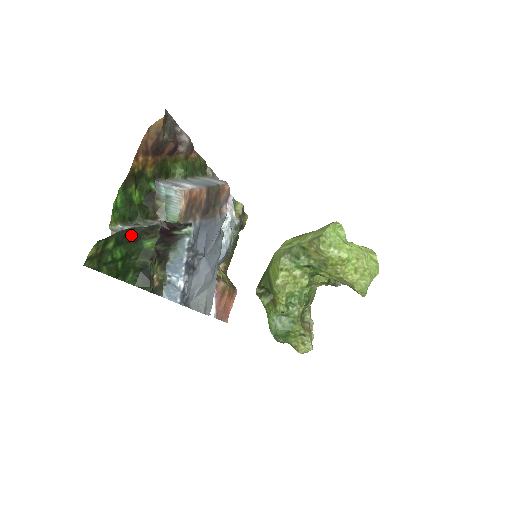
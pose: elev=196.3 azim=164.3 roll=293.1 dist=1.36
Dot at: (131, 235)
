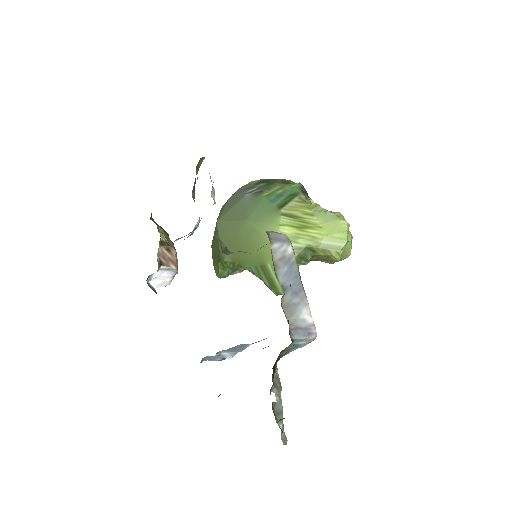
Dot at: occluded
